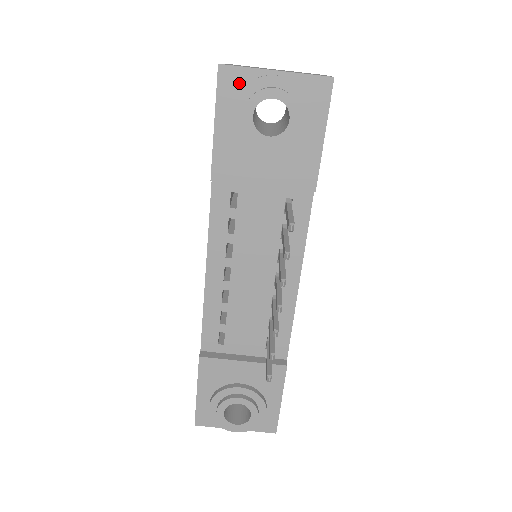
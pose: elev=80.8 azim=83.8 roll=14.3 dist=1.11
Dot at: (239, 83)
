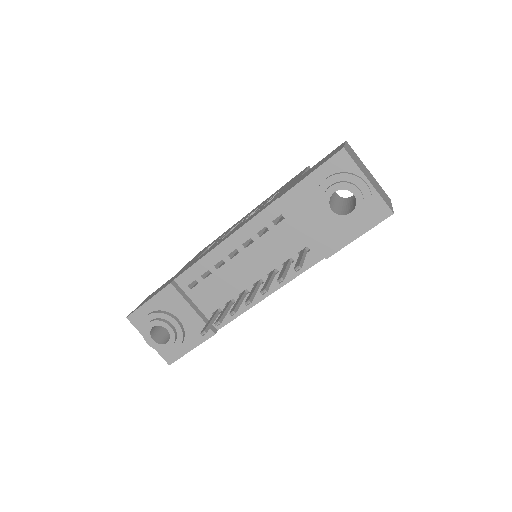
Dot at: (344, 167)
